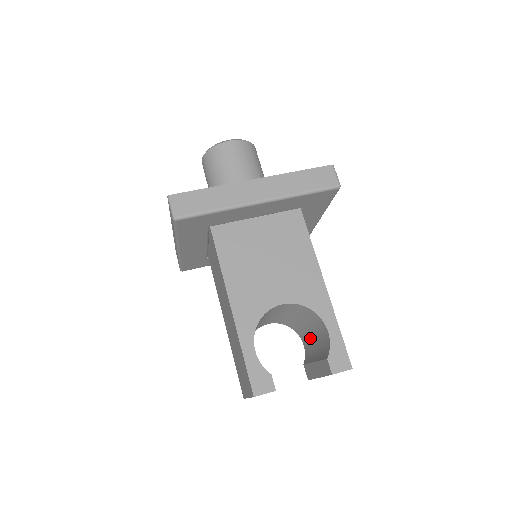
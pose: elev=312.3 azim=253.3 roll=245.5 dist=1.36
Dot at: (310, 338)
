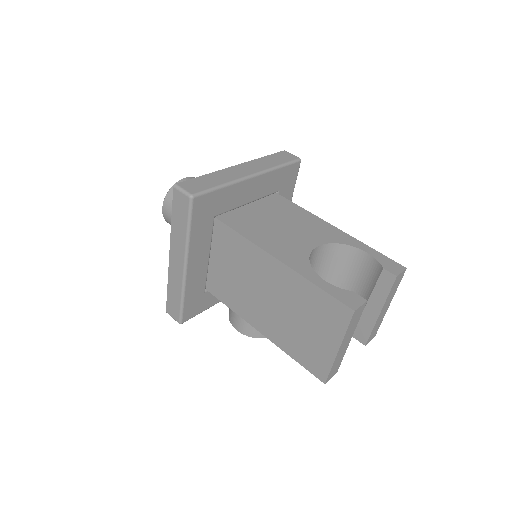
Dot at: occluded
